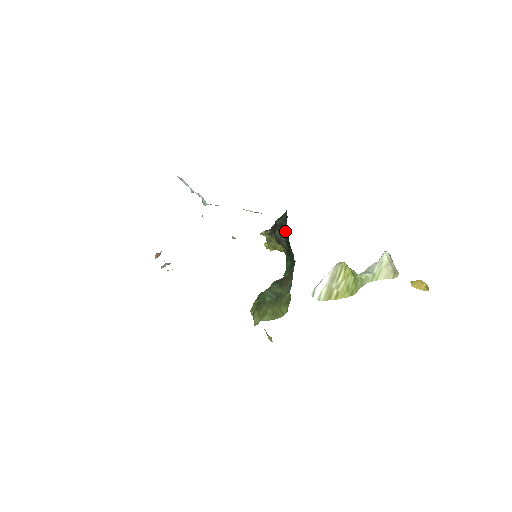
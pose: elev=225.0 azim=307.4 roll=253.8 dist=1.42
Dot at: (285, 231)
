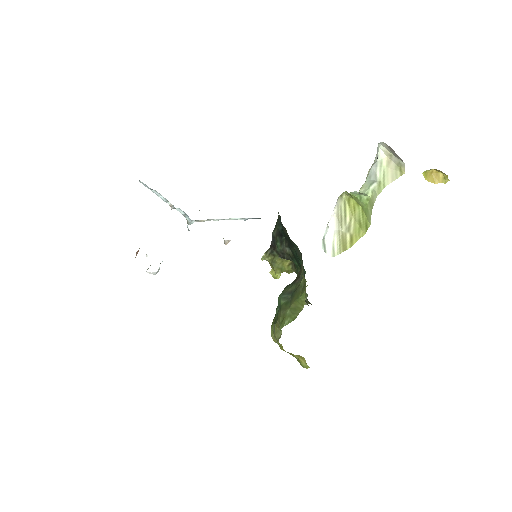
Dot at: (283, 234)
